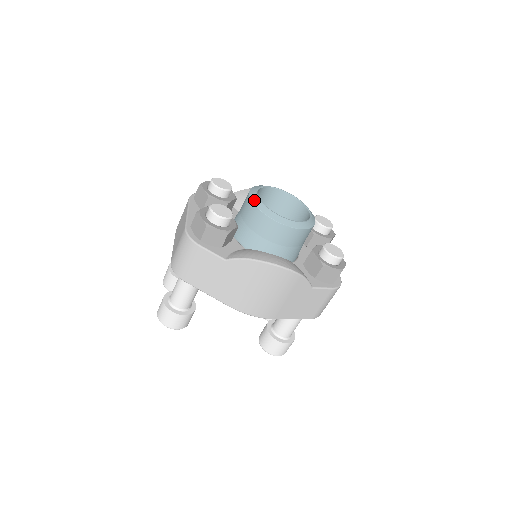
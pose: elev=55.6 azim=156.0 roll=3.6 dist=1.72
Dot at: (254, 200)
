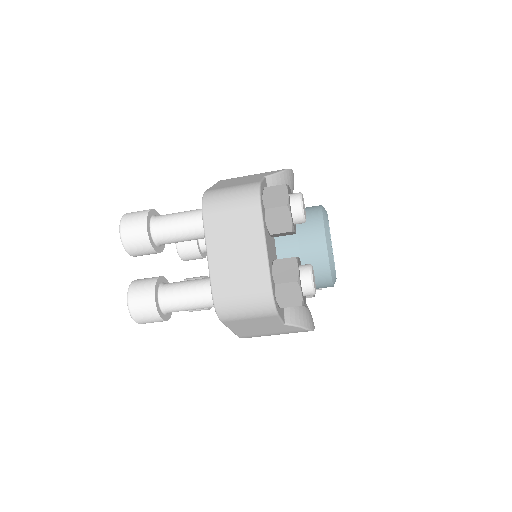
Dot at: (330, 257)
